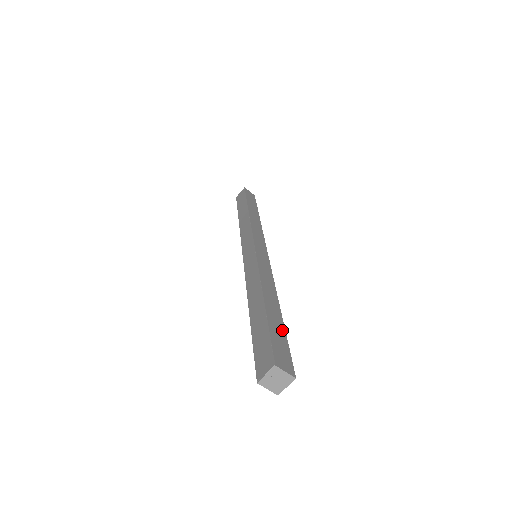
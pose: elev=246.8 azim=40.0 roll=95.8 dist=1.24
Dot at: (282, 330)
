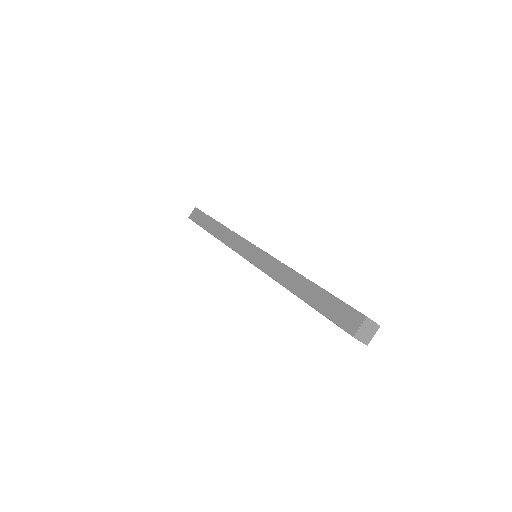
Dot at: occluded
